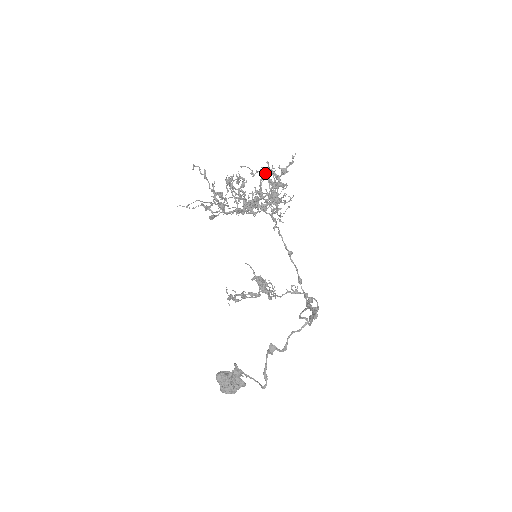
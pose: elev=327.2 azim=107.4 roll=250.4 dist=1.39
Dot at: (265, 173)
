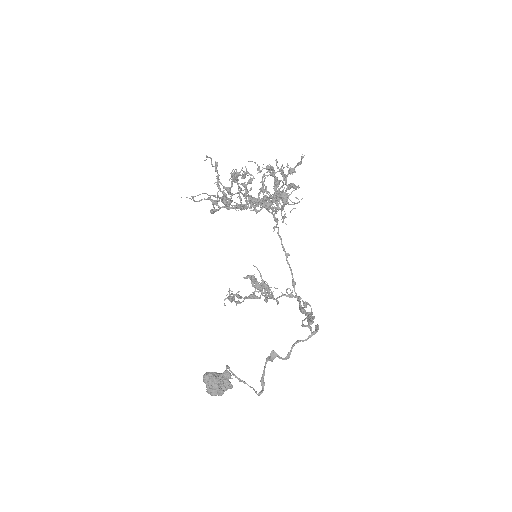
Dot at: (272, 171)
